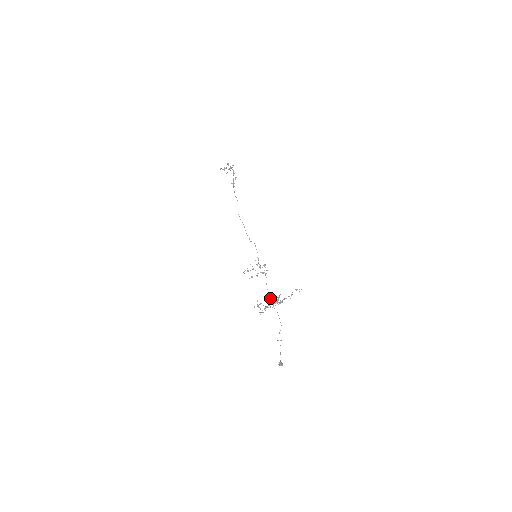
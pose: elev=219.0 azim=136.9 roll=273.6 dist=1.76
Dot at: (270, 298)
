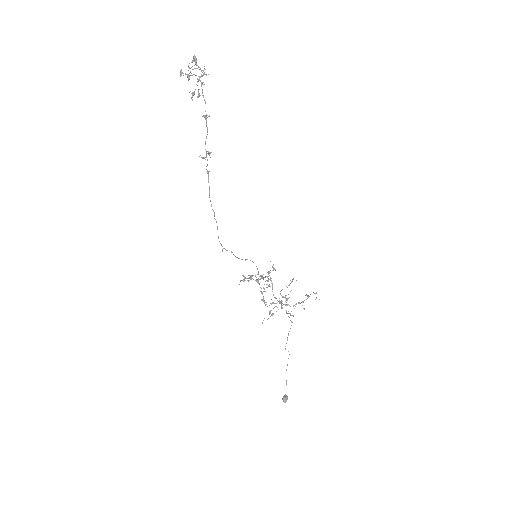
Dot at: (277, 302)
